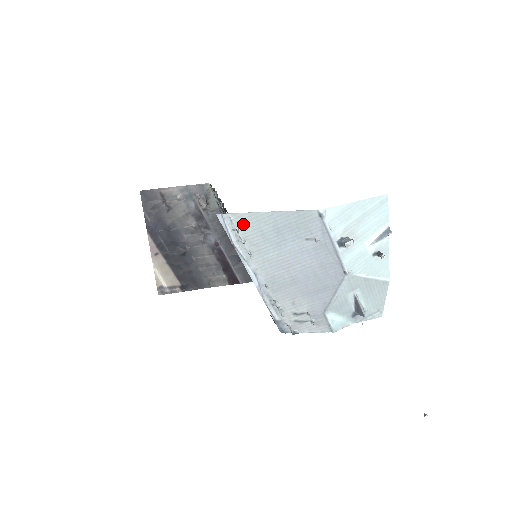
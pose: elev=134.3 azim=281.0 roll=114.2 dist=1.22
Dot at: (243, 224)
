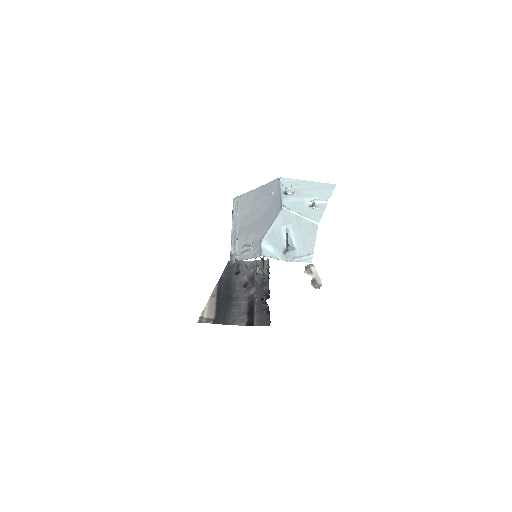
Dot at: (242, 199)
